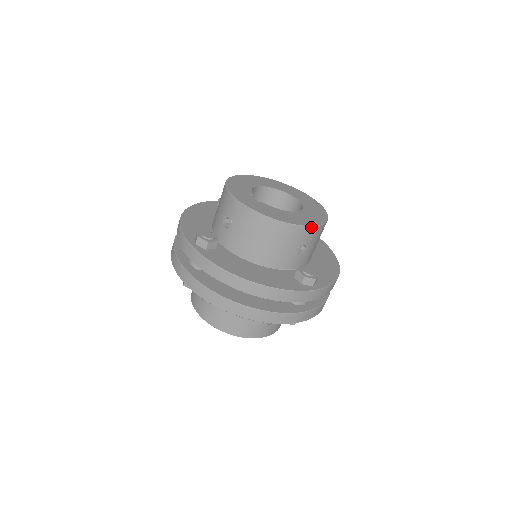
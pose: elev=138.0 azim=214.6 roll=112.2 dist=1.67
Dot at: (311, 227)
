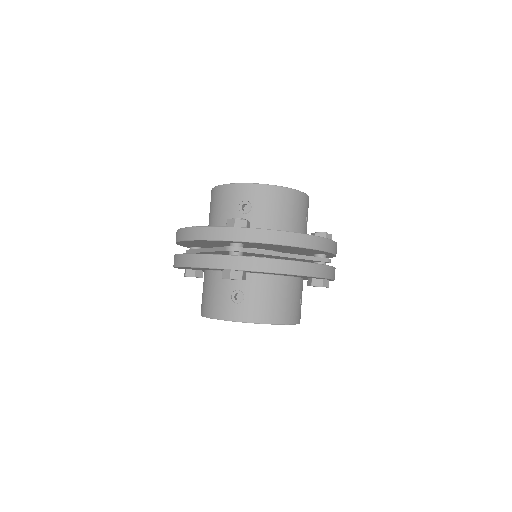
Dot at: (308, 197)
